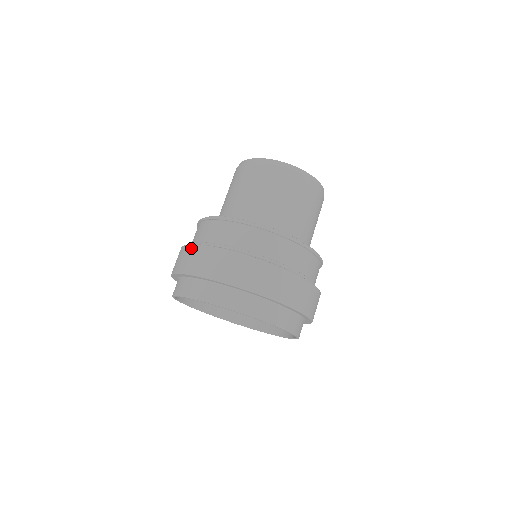
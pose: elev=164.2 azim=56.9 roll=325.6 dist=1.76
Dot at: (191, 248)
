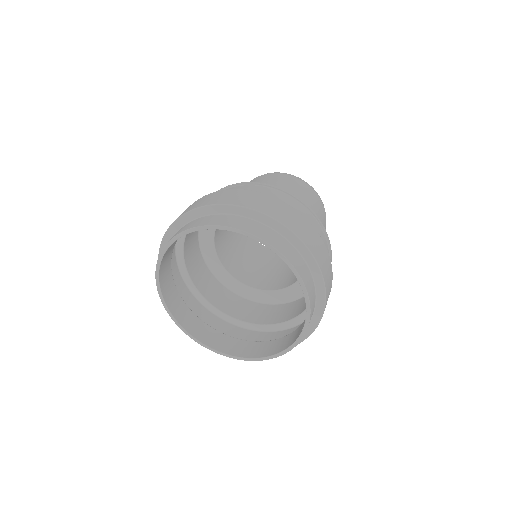
Dot at: occluded
